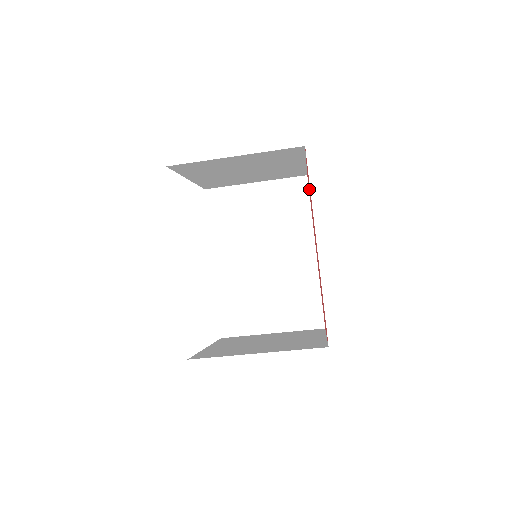
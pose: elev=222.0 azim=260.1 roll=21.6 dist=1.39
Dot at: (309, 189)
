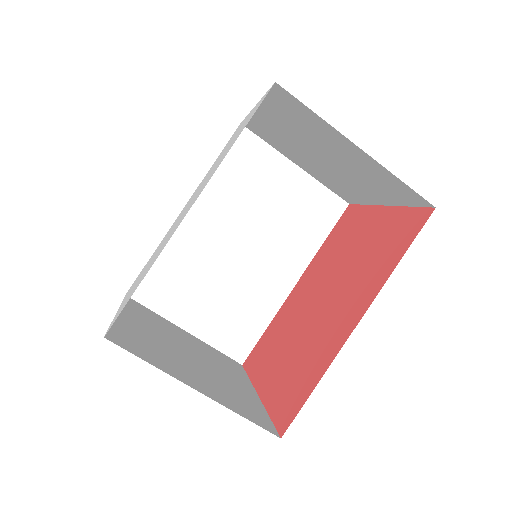
Dot at: (363, 233)
